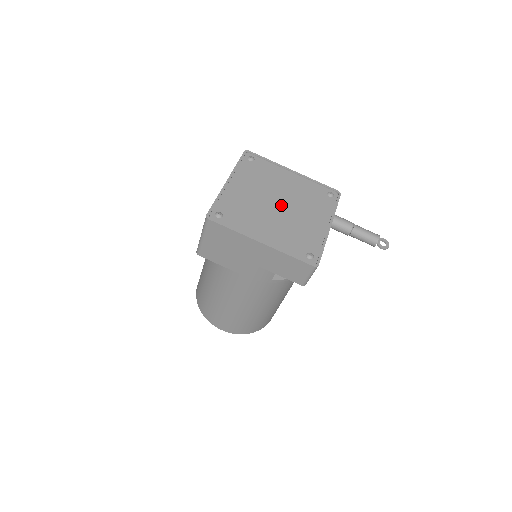
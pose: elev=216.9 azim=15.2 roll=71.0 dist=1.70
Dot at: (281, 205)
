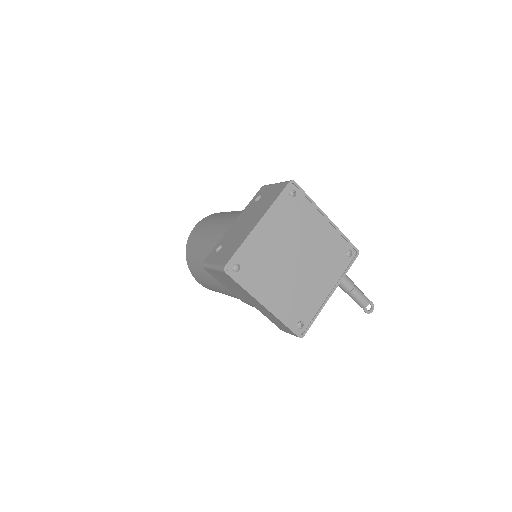
Dot at: (298, 262)
